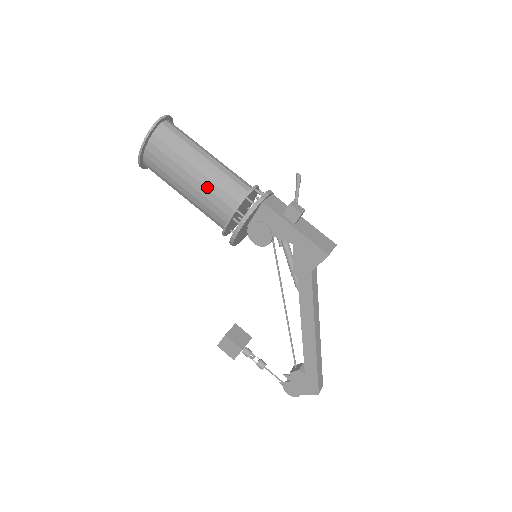
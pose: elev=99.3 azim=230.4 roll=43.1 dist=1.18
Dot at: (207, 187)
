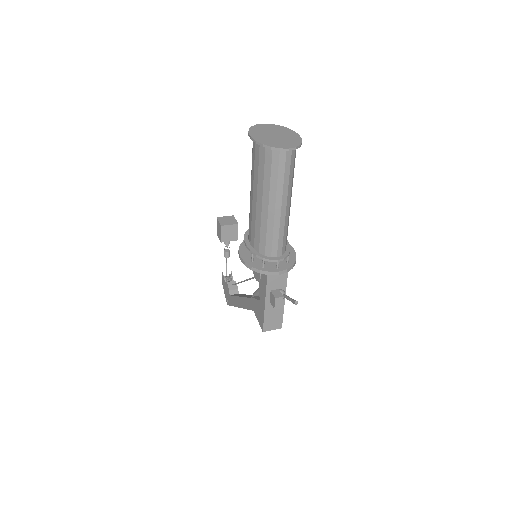
Dot at: (256, 219)
